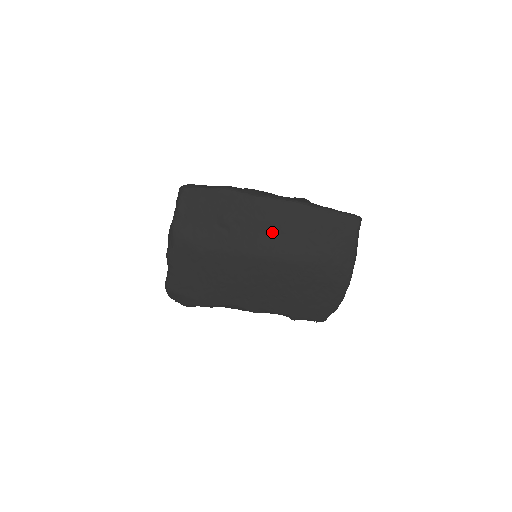
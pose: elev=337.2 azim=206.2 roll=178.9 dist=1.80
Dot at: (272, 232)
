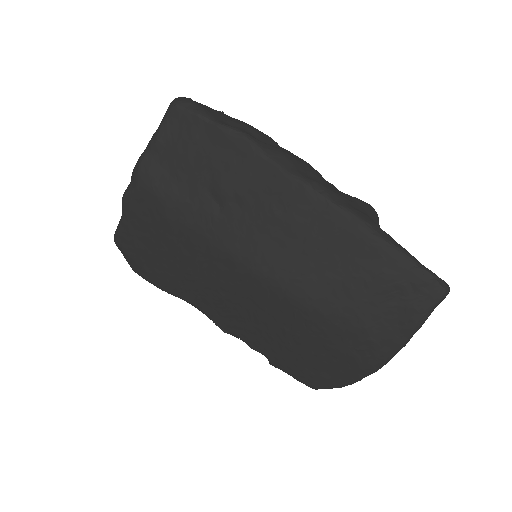
Dot at: (288, 244)
